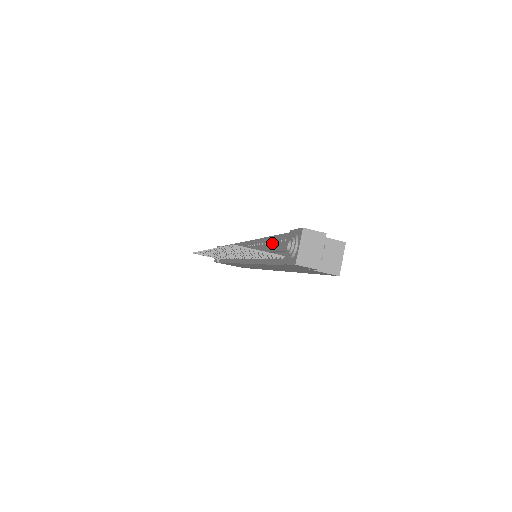
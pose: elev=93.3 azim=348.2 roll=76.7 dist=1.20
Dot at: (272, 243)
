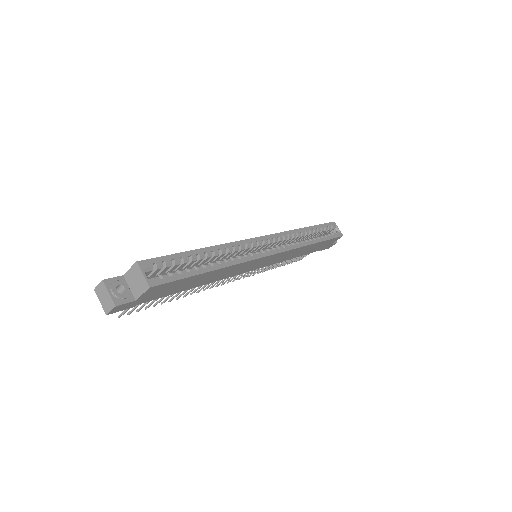
Dot at: occluded
